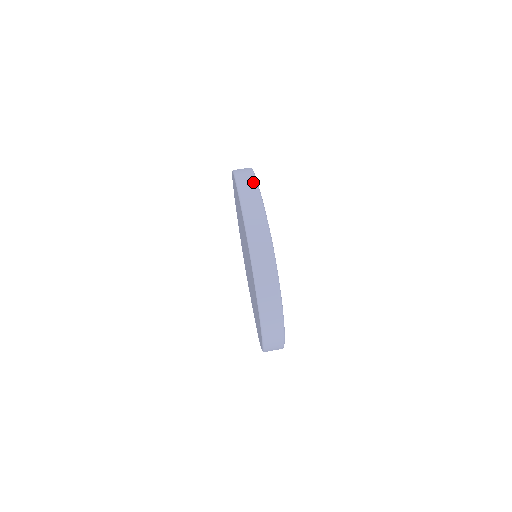
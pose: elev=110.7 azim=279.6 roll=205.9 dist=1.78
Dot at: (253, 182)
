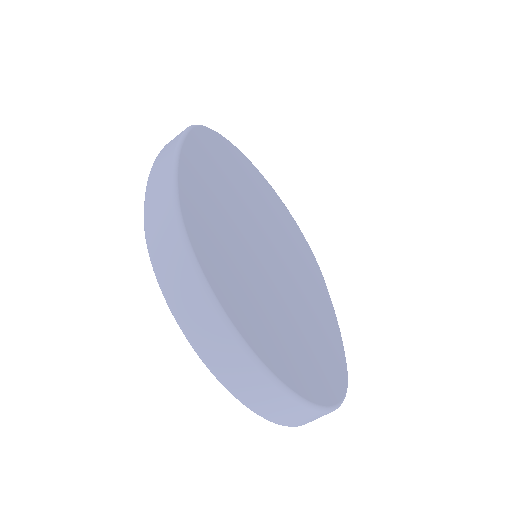
Dot at: (176, 140)
